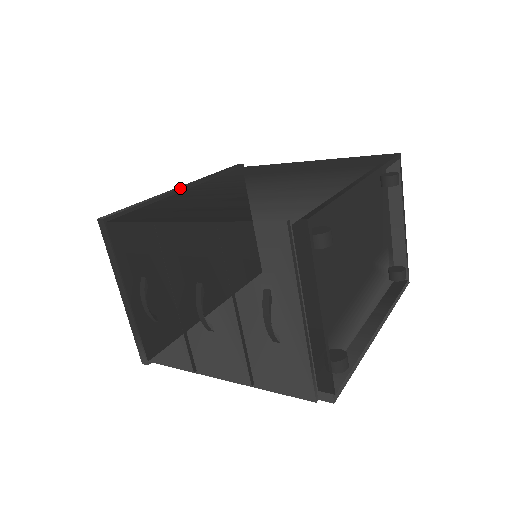
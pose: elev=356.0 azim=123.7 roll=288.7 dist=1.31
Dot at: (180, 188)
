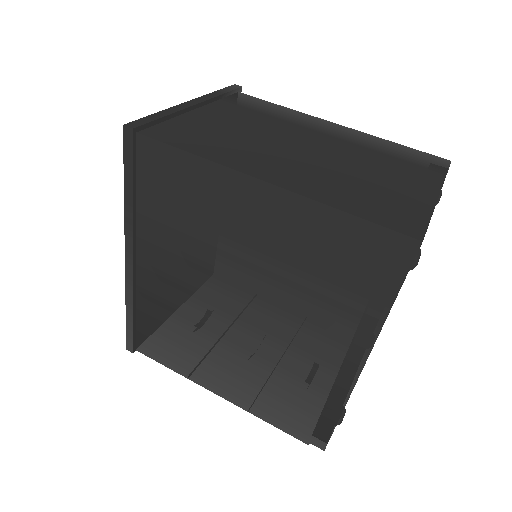
Dot at: (132, 270)
